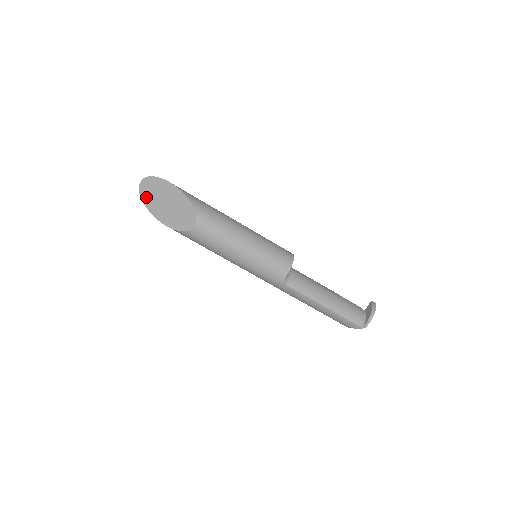
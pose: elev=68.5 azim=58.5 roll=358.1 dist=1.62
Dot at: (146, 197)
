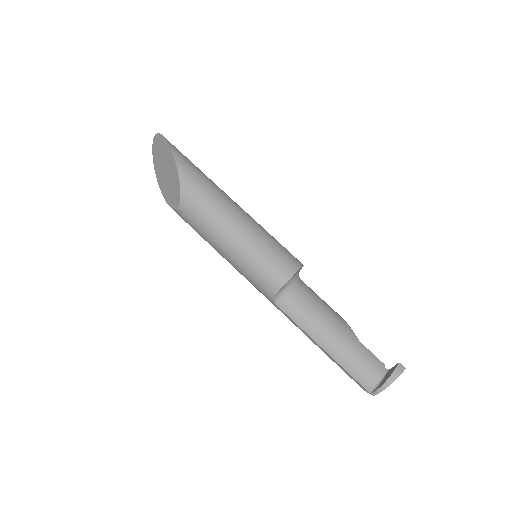
Dot at: (155, 157)
